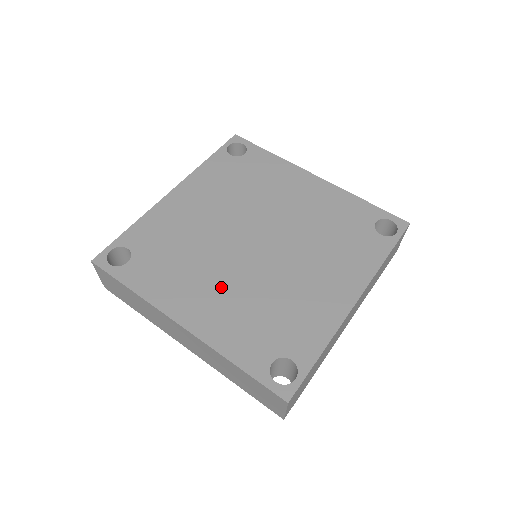
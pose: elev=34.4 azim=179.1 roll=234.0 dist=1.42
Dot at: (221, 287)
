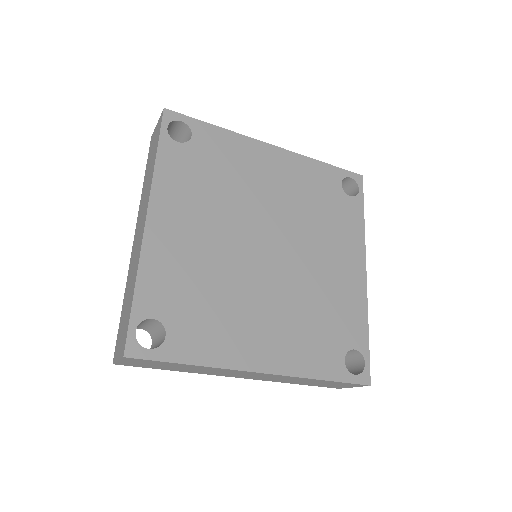
Dot at: (269, 313)
